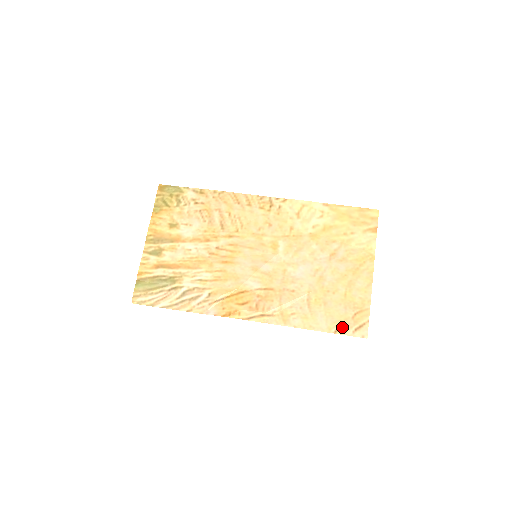
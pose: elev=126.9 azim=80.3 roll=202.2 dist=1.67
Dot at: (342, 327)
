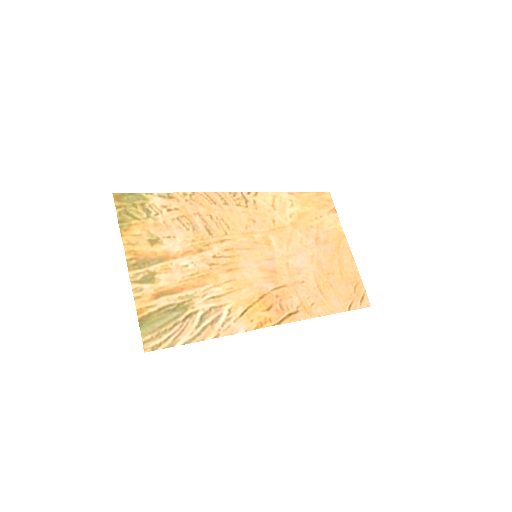
Dot at: (352, 303)
